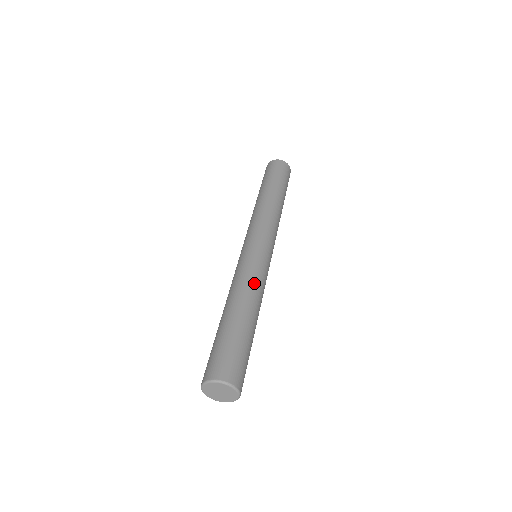
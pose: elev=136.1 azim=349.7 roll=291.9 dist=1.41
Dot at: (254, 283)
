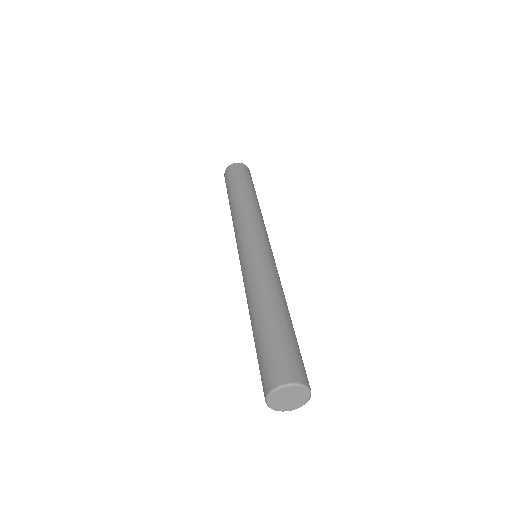
Dot at: (264, 278)
